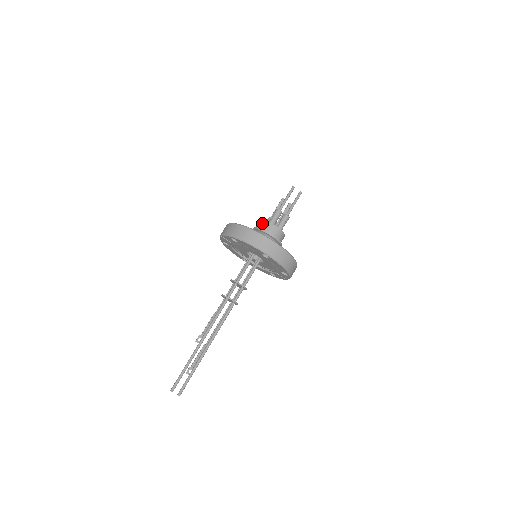
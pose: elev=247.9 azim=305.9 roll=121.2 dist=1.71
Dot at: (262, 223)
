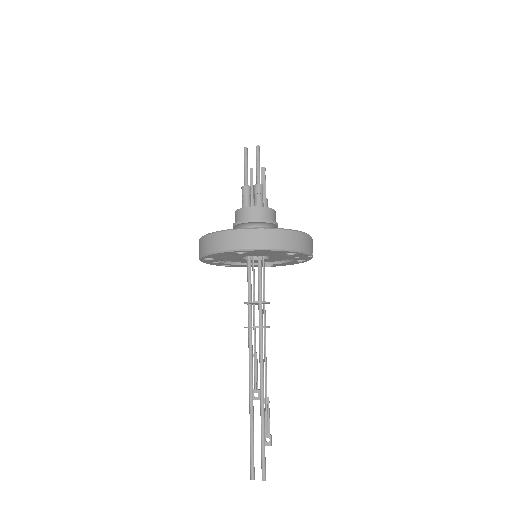
Dot at: (235, 216)
